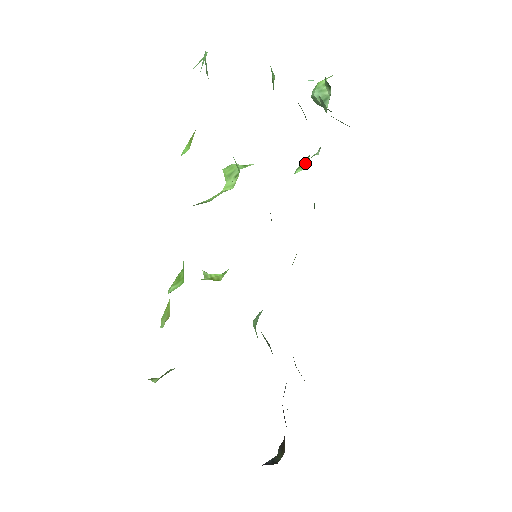
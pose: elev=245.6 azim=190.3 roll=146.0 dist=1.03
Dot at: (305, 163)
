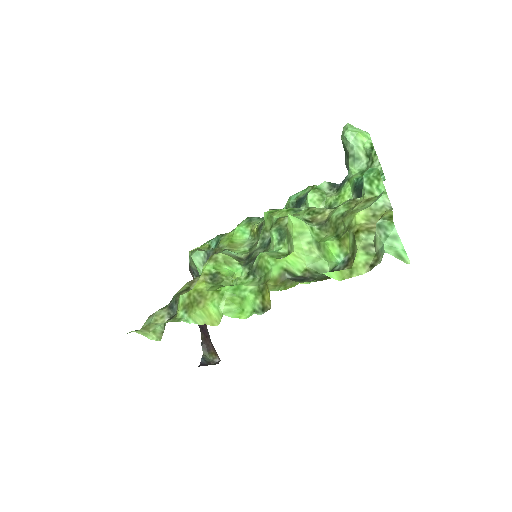
Dot at: (321, 204)
